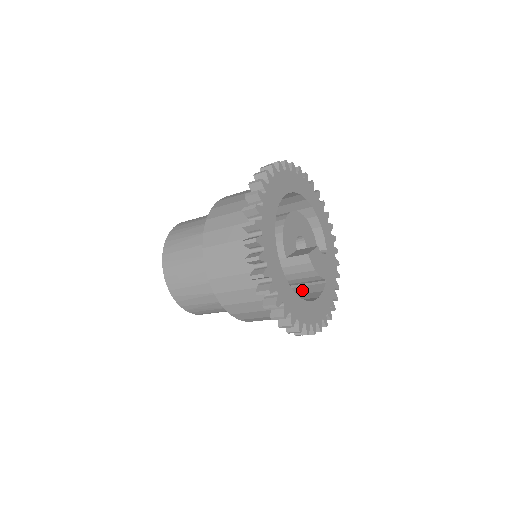
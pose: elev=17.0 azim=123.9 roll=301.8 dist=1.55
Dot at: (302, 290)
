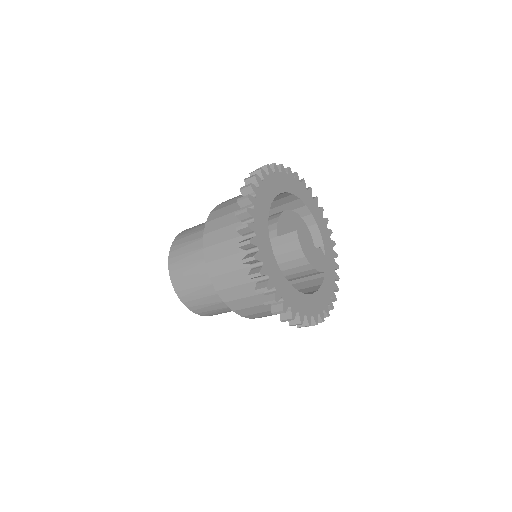
Dot at: occluded
